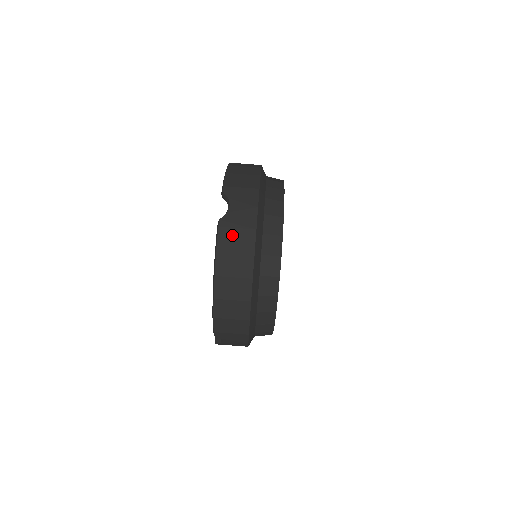
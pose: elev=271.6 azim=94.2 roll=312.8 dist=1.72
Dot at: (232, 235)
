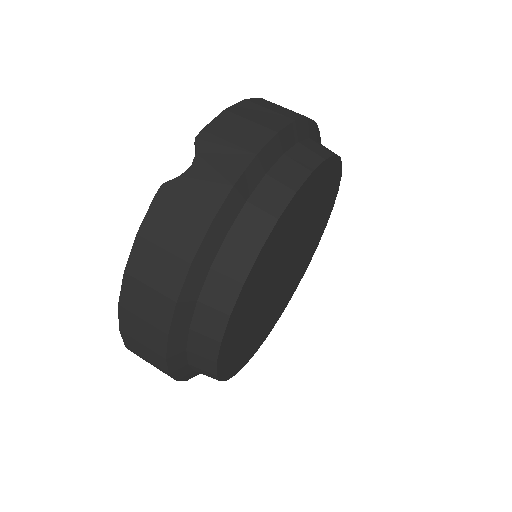
Dot at: (170, 217)
